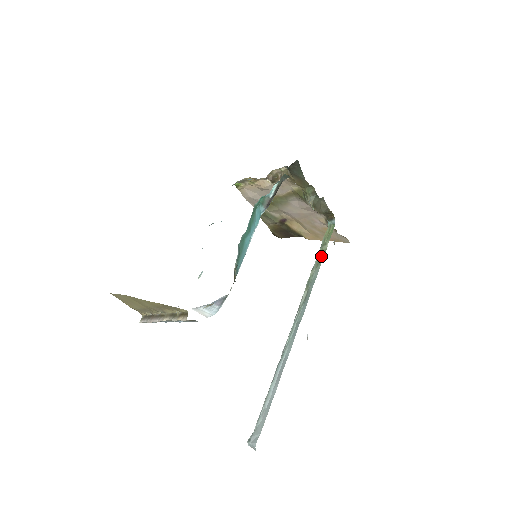
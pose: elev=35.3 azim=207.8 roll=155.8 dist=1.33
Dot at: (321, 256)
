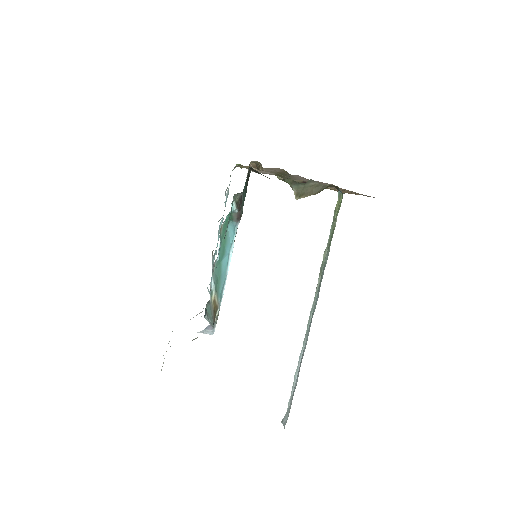
Dot at: (331, 235)
